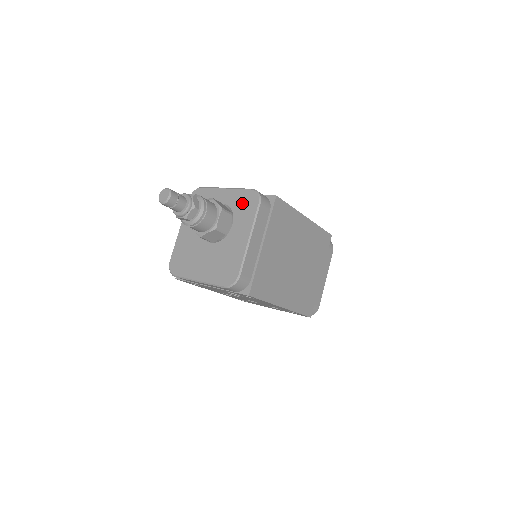
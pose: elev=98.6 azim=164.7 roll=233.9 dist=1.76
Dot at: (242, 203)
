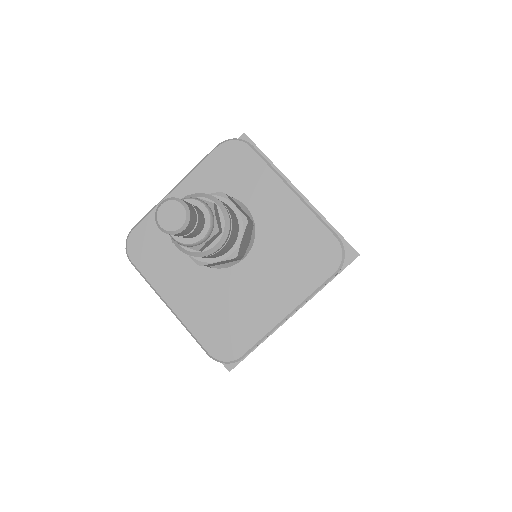
Dot at: (226, 172)
